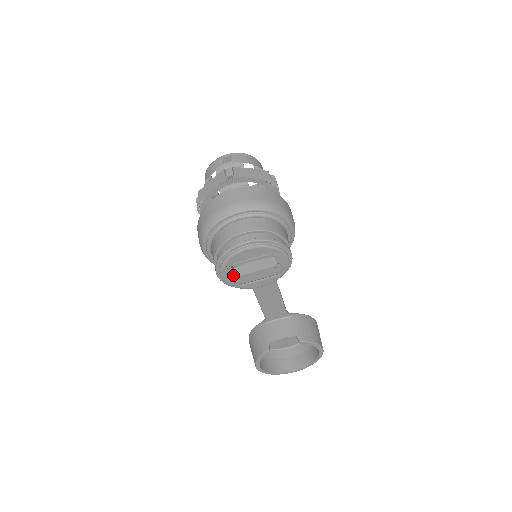
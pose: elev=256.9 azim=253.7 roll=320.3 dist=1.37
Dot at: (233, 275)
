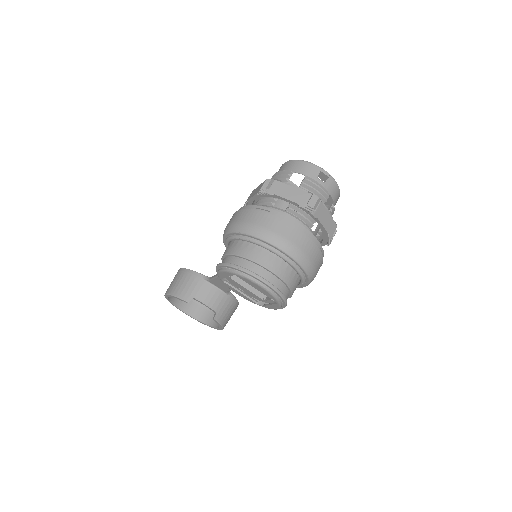
Dot at: occluded
